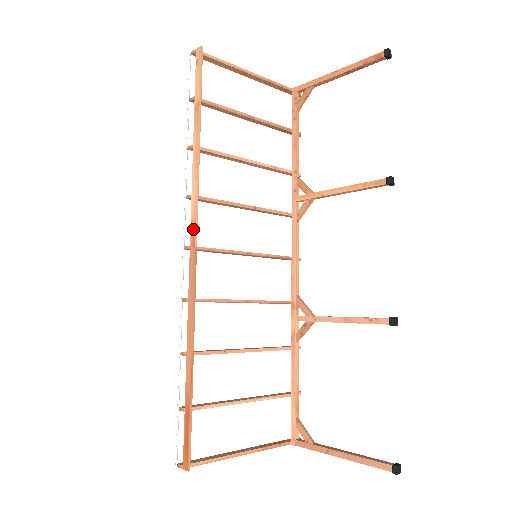
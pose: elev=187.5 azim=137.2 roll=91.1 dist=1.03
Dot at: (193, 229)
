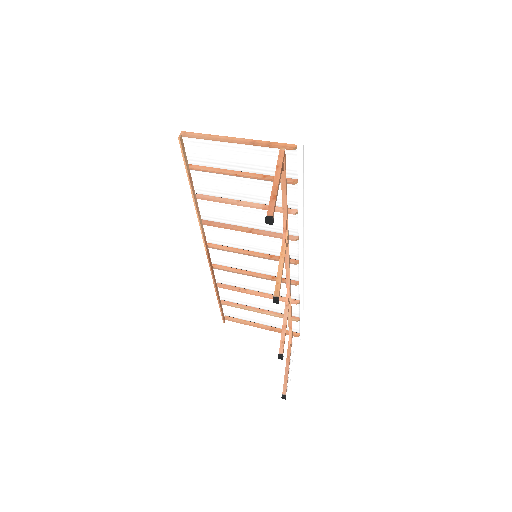
Dot at: (204, 241)
